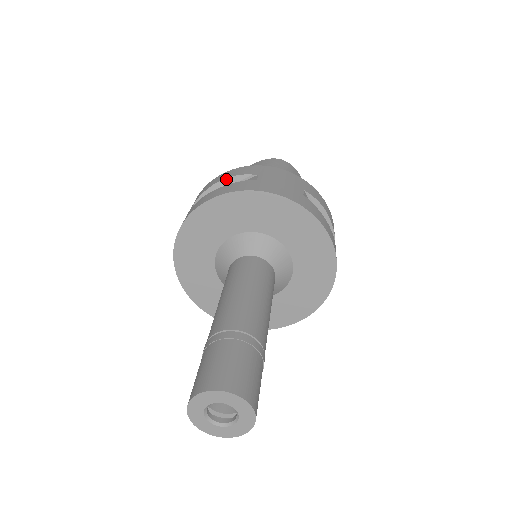
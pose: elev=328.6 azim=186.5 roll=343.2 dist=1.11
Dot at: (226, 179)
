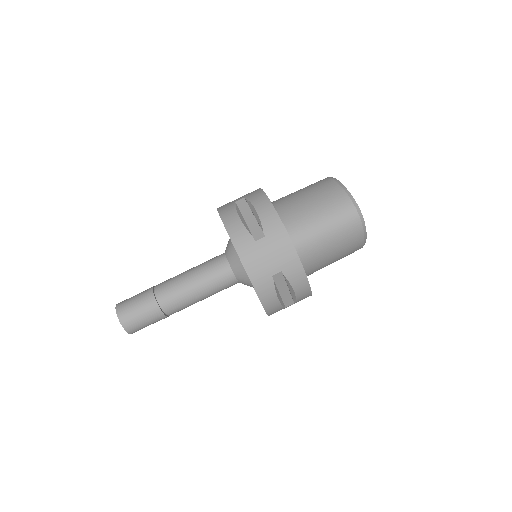
Dot at: (257, 213)
